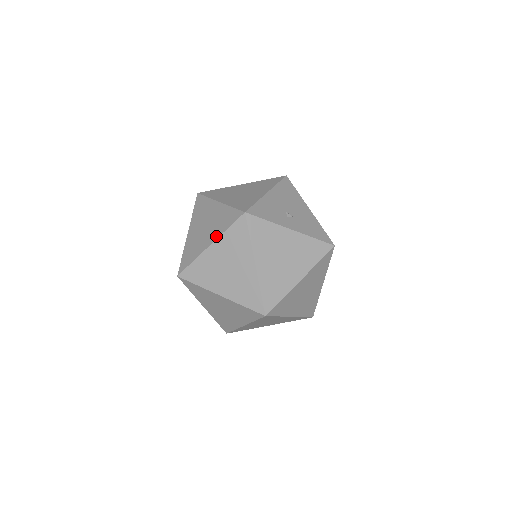
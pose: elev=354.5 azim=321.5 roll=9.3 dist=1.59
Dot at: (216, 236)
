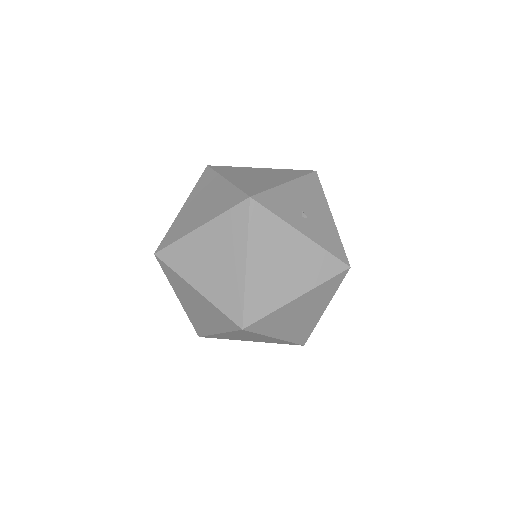
Dot at: (210, 218)
